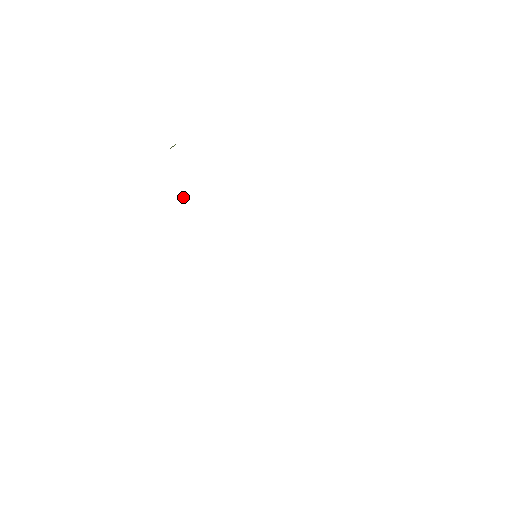
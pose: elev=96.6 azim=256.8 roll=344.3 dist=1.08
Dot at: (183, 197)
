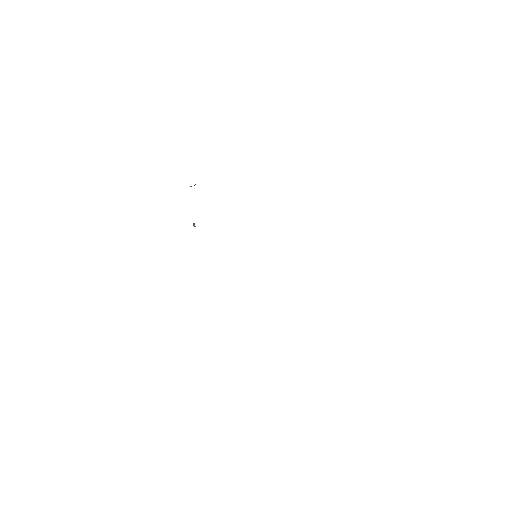
Dot at: occluded
